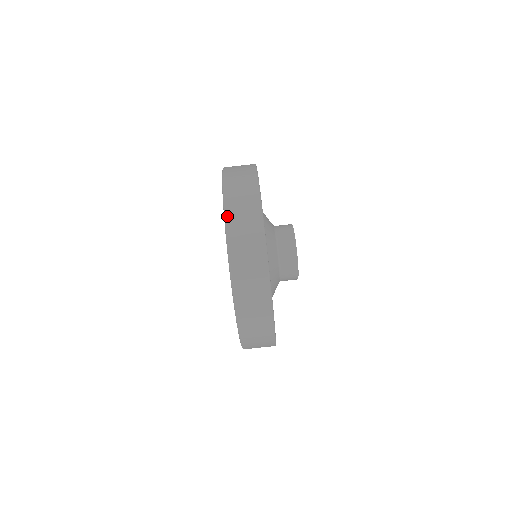
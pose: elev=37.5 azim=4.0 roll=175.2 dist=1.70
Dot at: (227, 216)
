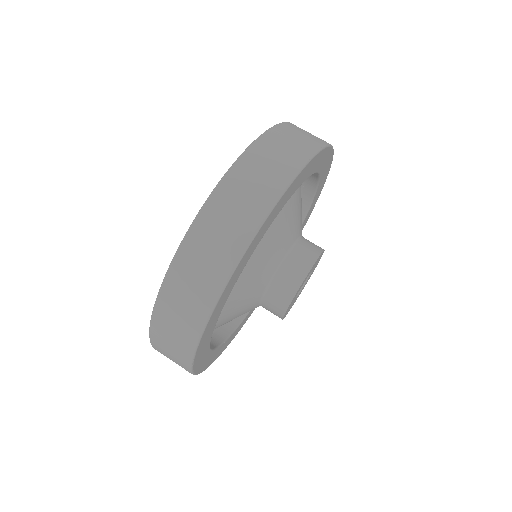
Dot at: occluded
